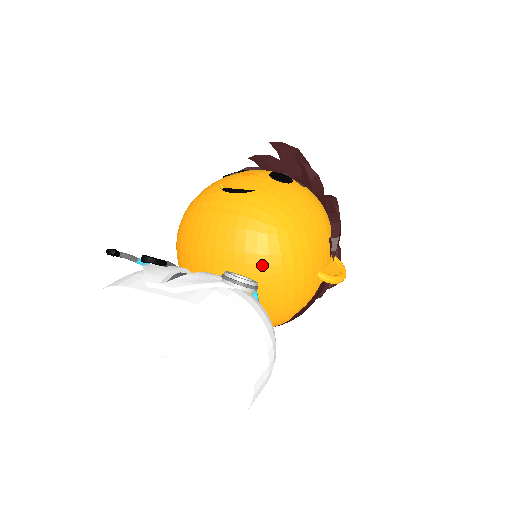
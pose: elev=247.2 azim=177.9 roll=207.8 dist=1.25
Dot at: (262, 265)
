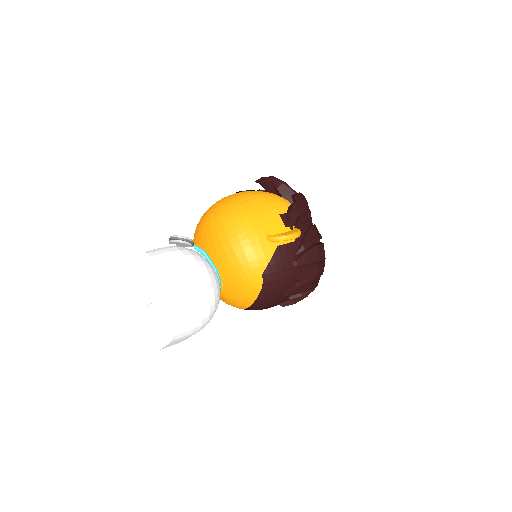
Dot at: (215, 239)
